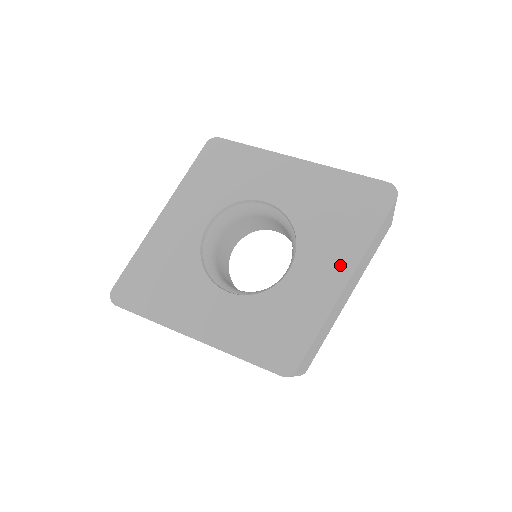
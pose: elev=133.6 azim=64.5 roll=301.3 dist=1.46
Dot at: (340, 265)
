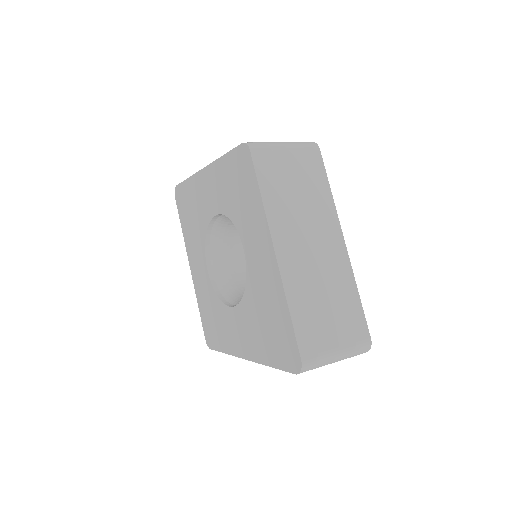
Dot at: (248, 347)
